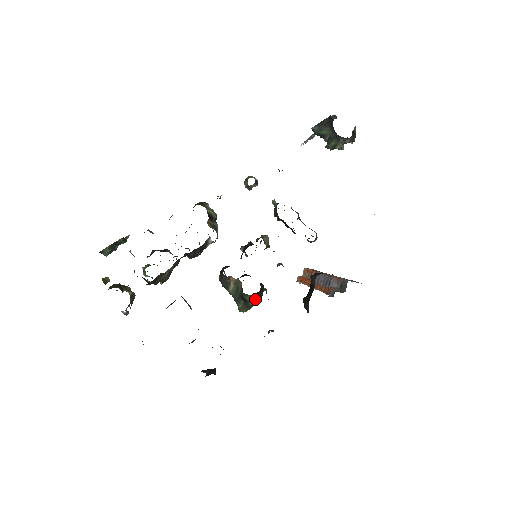
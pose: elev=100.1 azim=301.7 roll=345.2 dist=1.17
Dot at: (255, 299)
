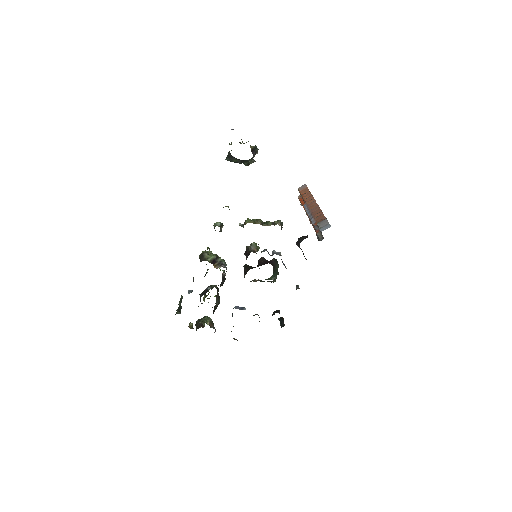
Dot at: (275, 274)
